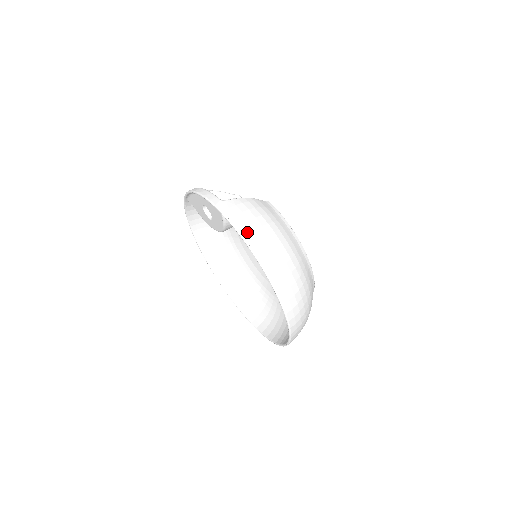
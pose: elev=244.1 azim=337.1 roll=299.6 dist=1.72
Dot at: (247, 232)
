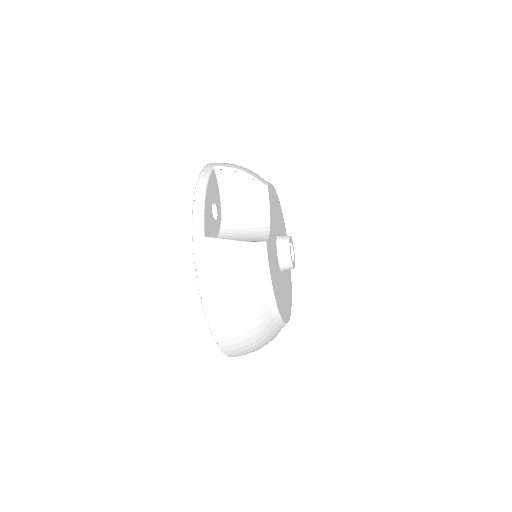
Dot at: (207, 289)
